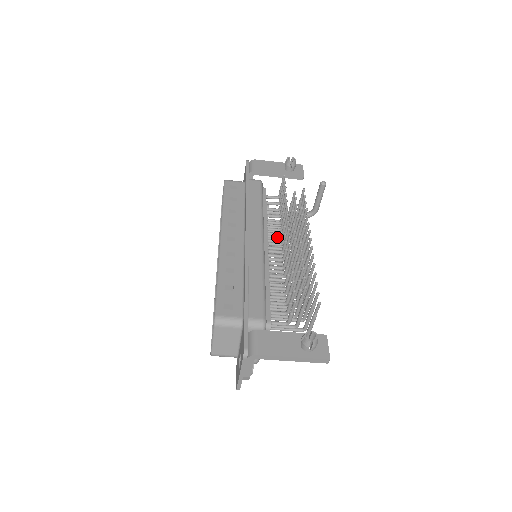
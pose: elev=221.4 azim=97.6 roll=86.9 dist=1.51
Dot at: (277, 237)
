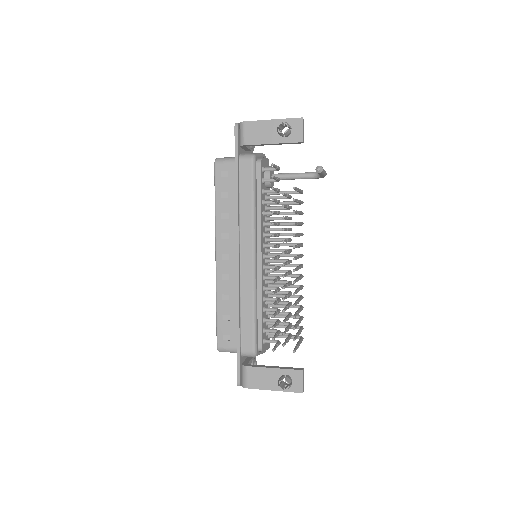
Dot at: occluded
